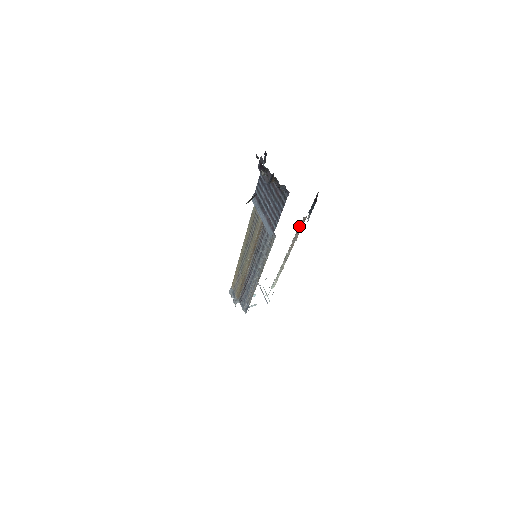
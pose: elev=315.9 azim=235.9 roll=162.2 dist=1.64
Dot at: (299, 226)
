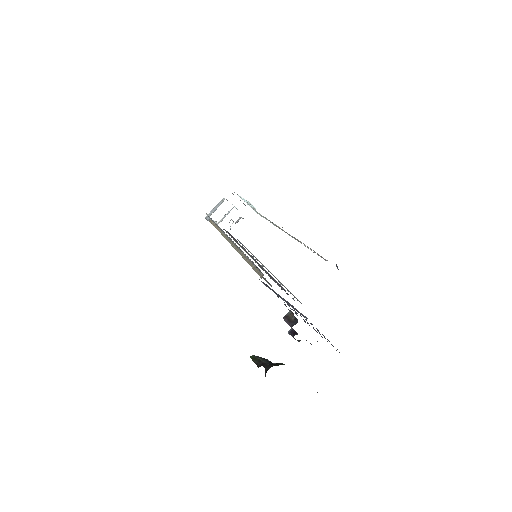
Dot at: occluded
